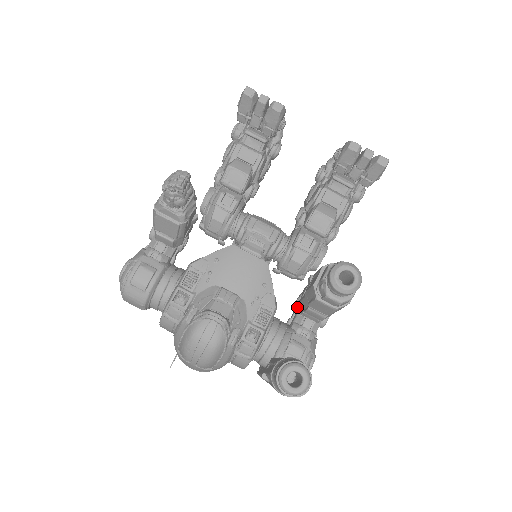
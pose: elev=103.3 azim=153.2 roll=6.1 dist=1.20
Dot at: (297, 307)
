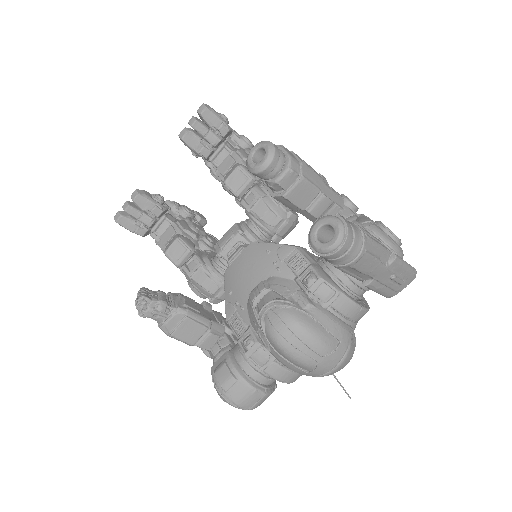
Dot at: occluded
